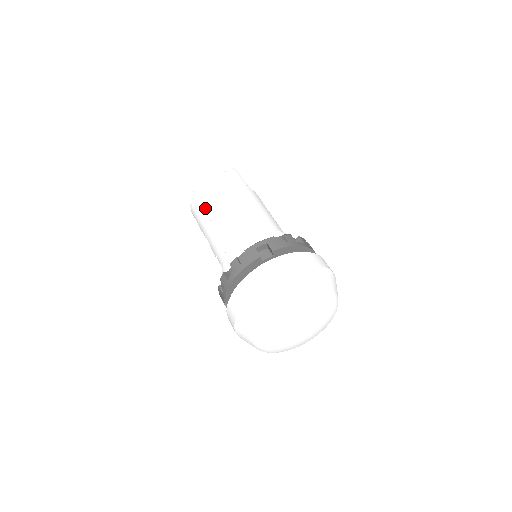
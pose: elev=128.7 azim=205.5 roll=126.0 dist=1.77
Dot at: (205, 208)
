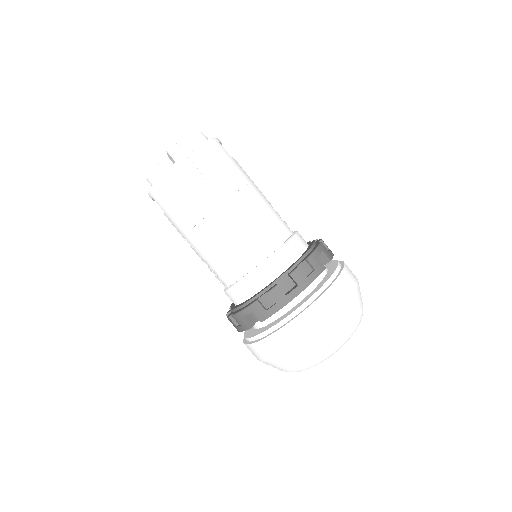
Dot at: occluded
